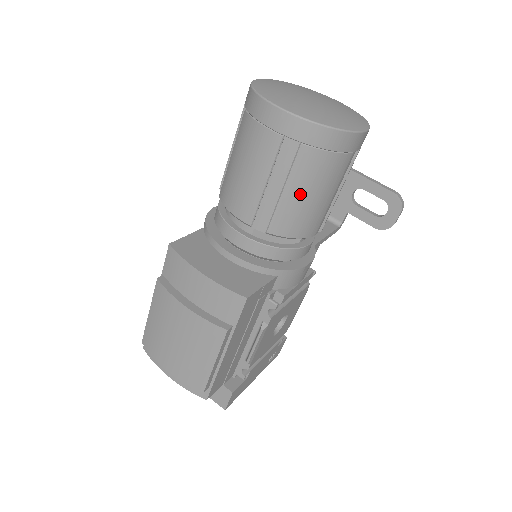
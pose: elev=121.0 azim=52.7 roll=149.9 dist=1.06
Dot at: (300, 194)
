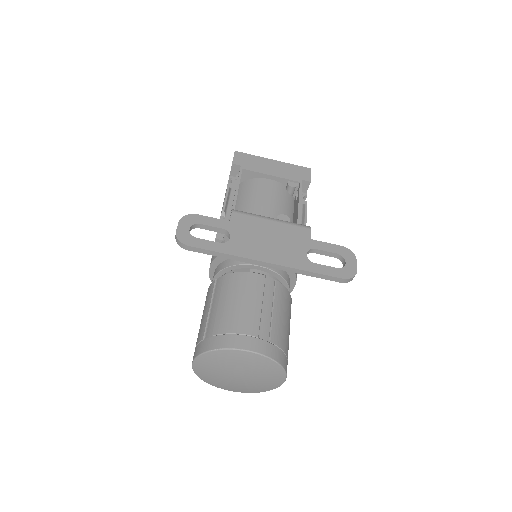
Dot at: occluded
